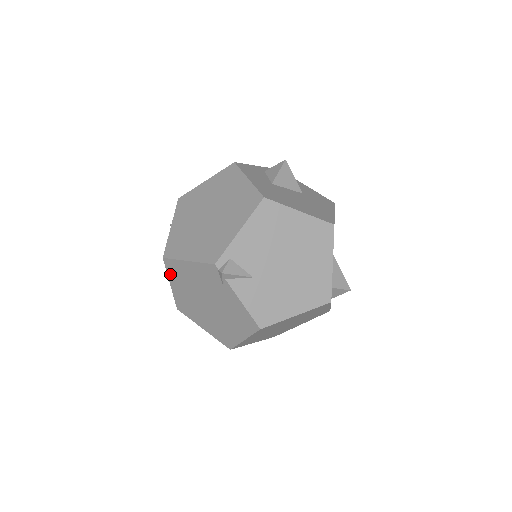
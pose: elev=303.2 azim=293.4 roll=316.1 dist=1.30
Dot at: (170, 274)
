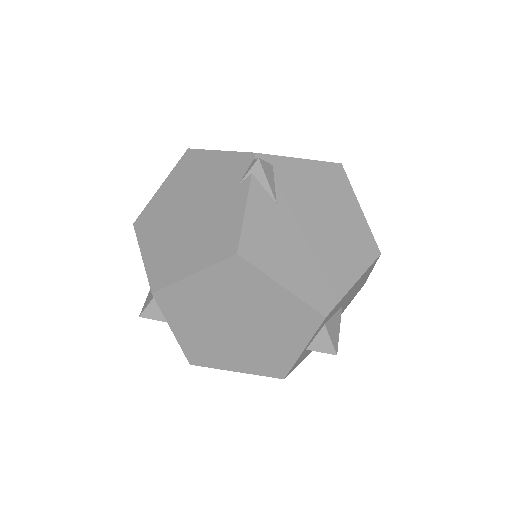
Dot at: (176, 171)
